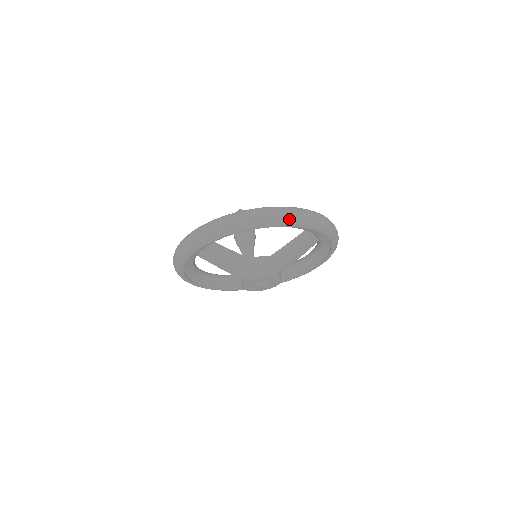
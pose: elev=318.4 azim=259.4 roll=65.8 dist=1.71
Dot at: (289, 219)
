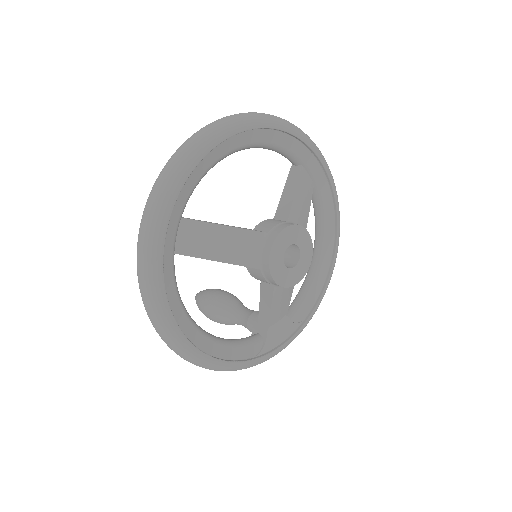
Dot at: (263, 116)
